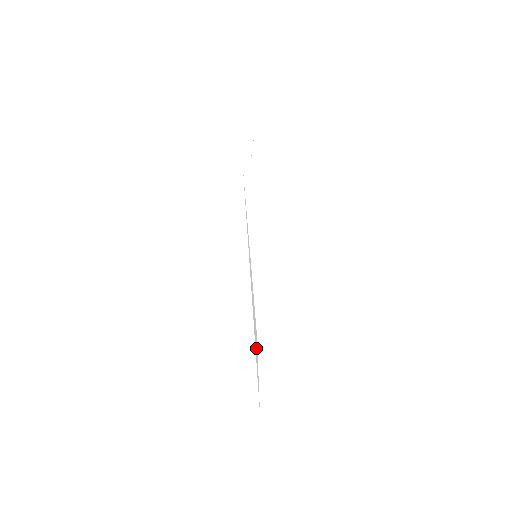
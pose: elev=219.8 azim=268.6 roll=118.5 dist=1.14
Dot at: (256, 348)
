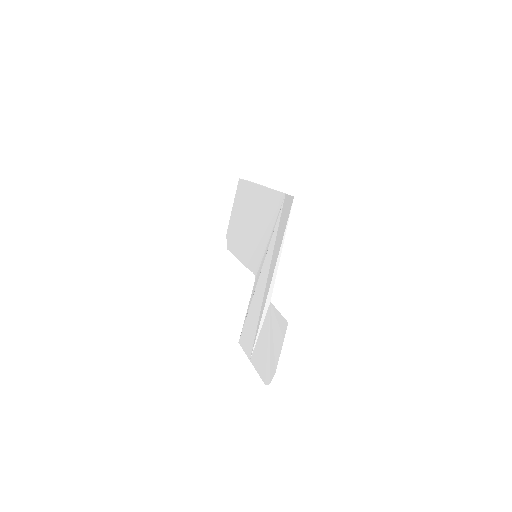
Dot at: (265, 311)
